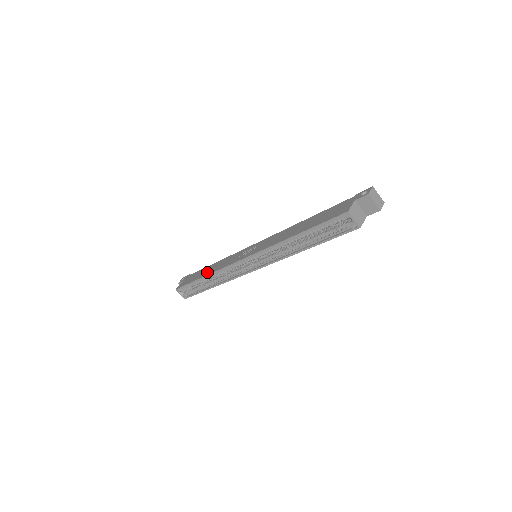
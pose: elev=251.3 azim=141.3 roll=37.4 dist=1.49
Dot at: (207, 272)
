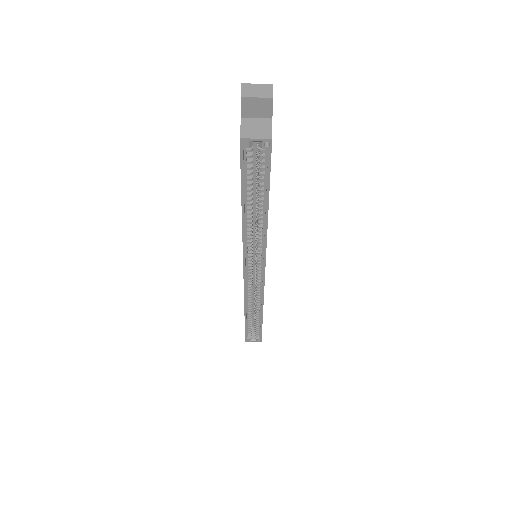
Dot at: occluded
